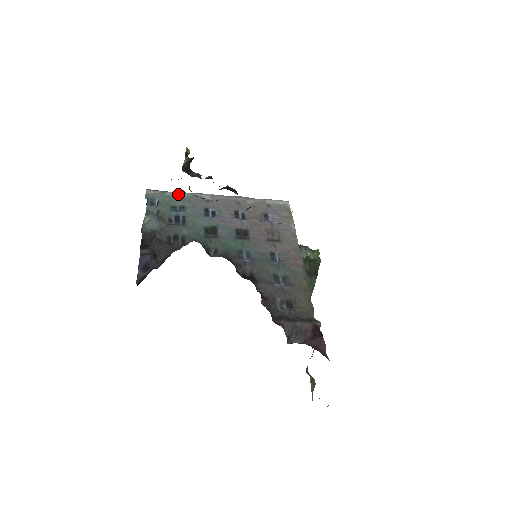
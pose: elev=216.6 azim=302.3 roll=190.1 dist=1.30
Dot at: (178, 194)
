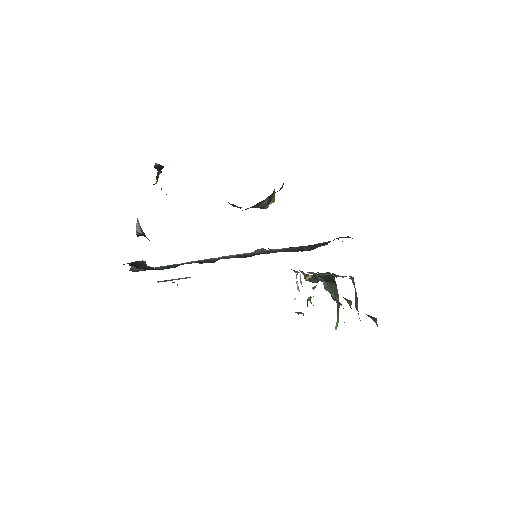
Dot at: occluded
